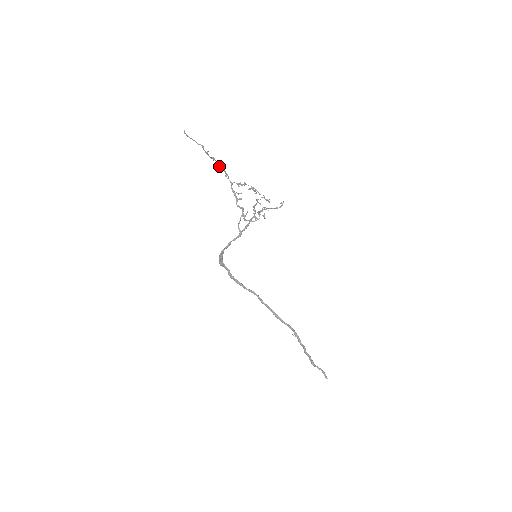
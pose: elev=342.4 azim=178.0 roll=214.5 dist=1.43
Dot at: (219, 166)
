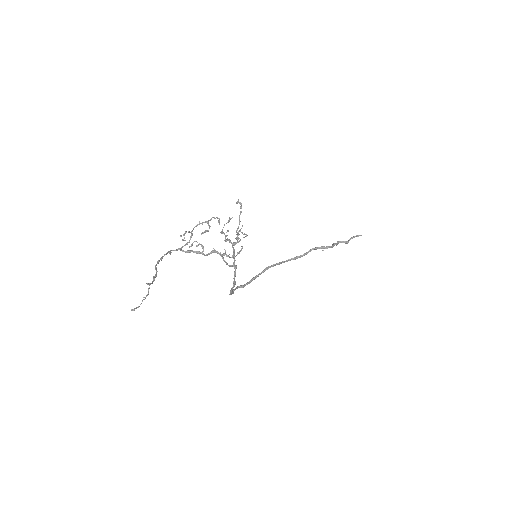
Dot at: occluded
